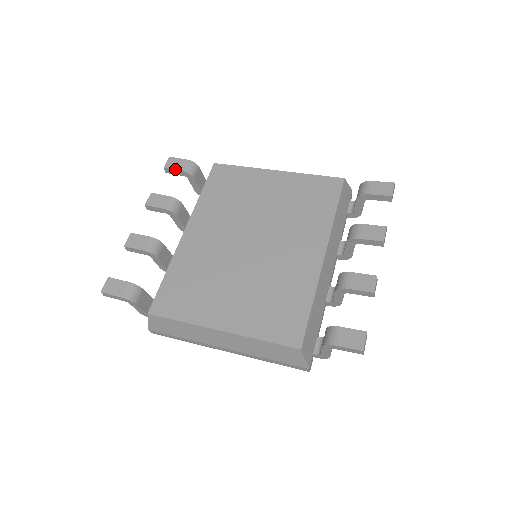
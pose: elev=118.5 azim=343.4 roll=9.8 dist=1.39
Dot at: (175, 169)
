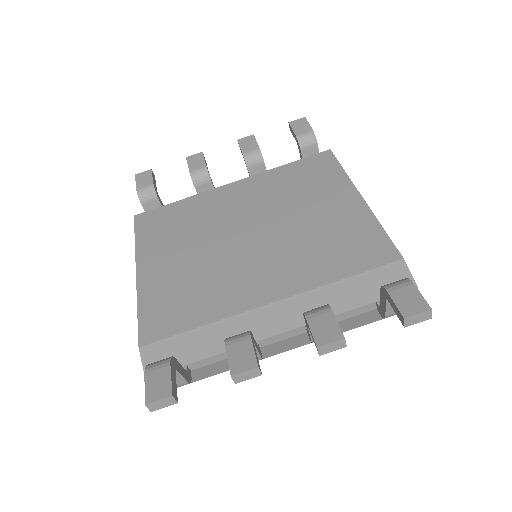
Dot at: (293, 129)
